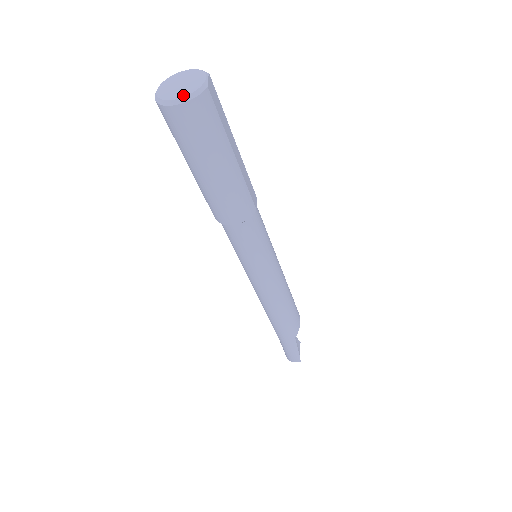
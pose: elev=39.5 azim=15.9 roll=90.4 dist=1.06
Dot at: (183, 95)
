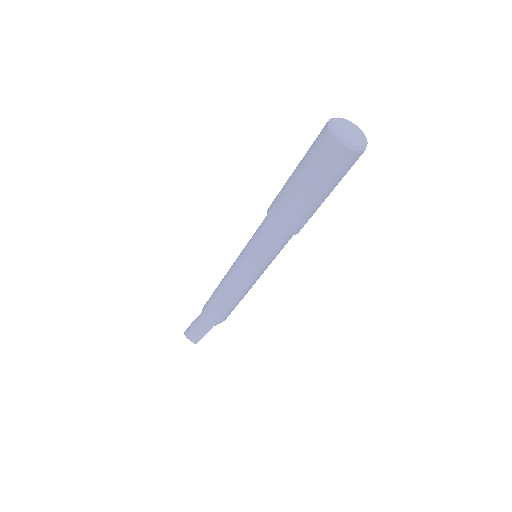
Dot at: (351, 143)
